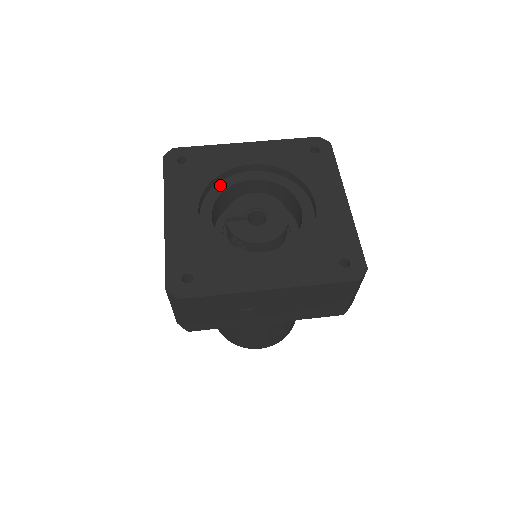
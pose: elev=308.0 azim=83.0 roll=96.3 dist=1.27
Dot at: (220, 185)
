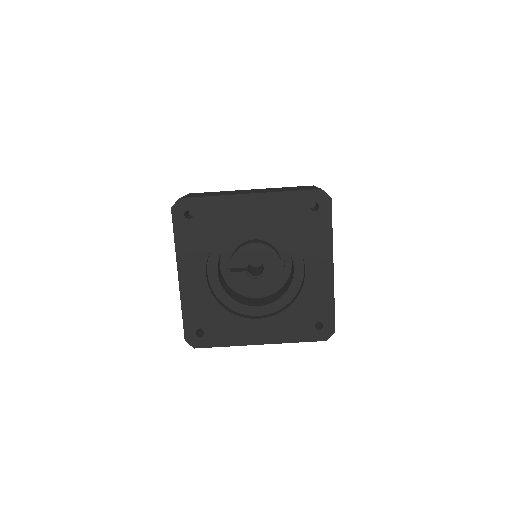
Dot at: (224, 237)
